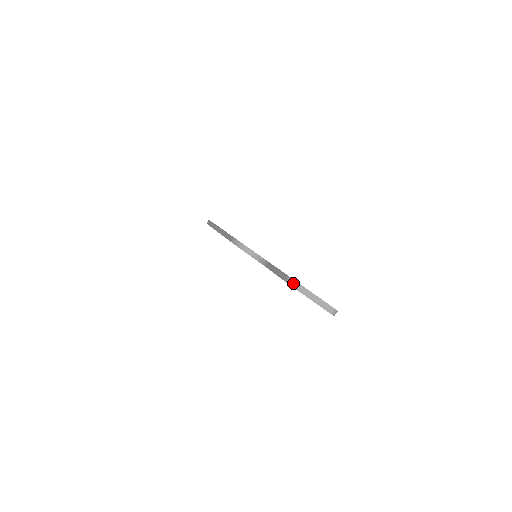
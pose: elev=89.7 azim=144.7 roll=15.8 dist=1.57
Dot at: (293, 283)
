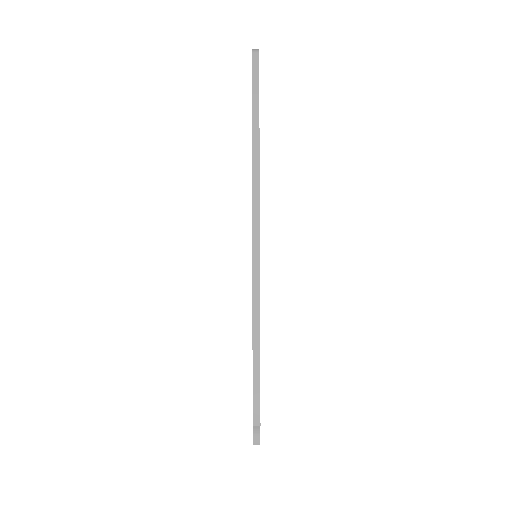
Dot at: occluded
